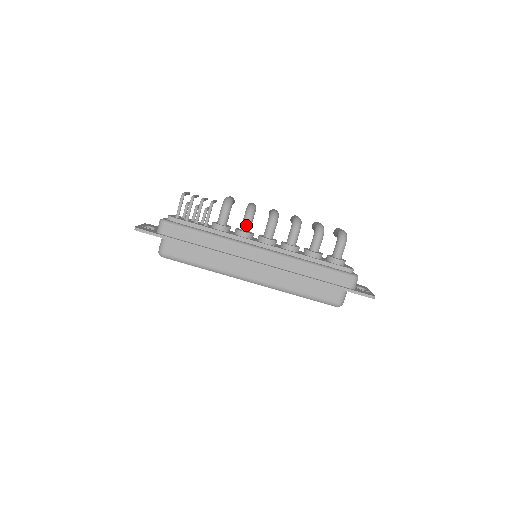
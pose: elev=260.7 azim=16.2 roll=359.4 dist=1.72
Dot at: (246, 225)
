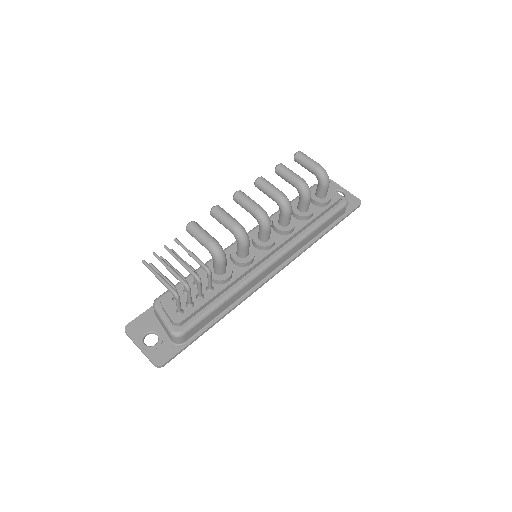
Dot at: (247, 252)
